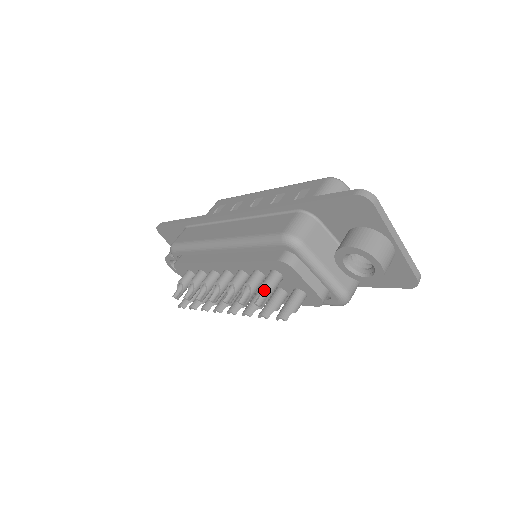
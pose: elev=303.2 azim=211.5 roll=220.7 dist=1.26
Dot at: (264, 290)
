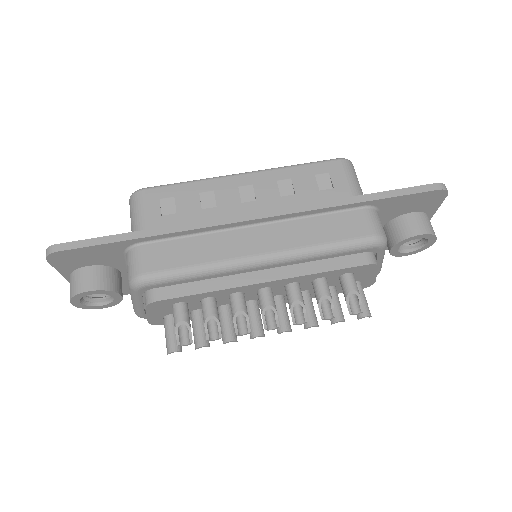
Dot at: (347, 296)
